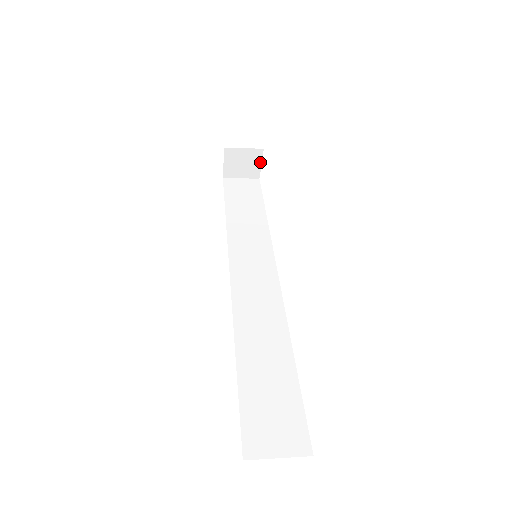
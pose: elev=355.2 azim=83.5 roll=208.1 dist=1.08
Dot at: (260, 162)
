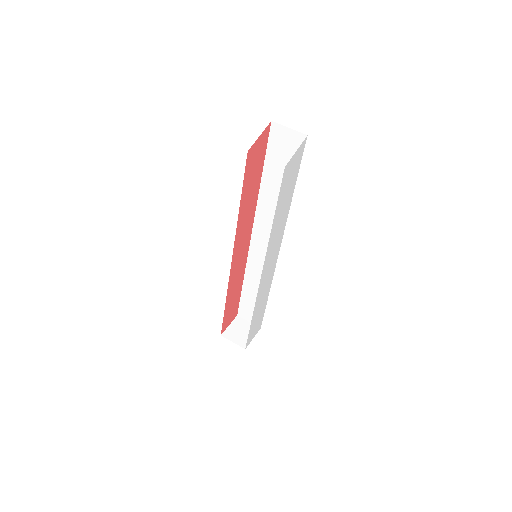
Dot at: occluded
